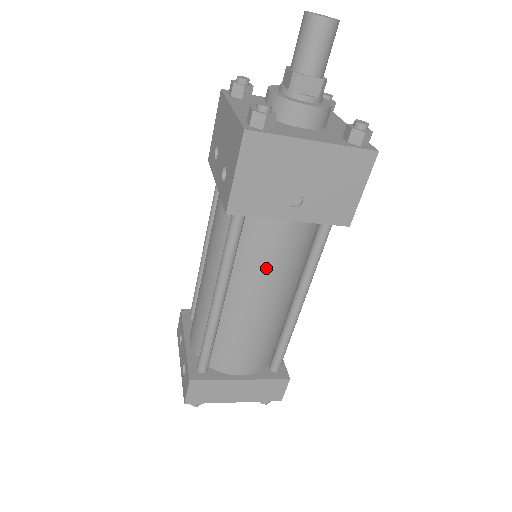
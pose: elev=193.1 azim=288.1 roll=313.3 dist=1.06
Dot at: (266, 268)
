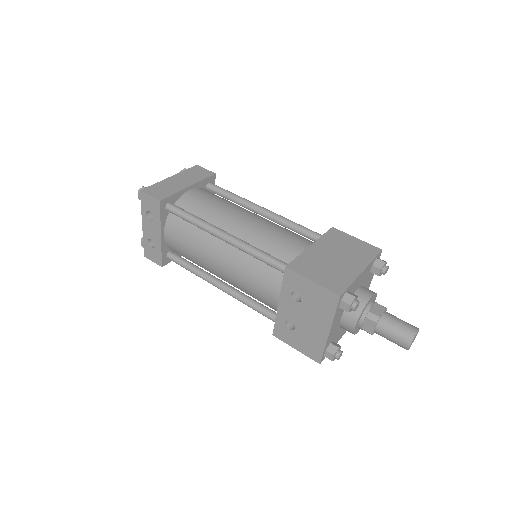
Dot at: occluded
